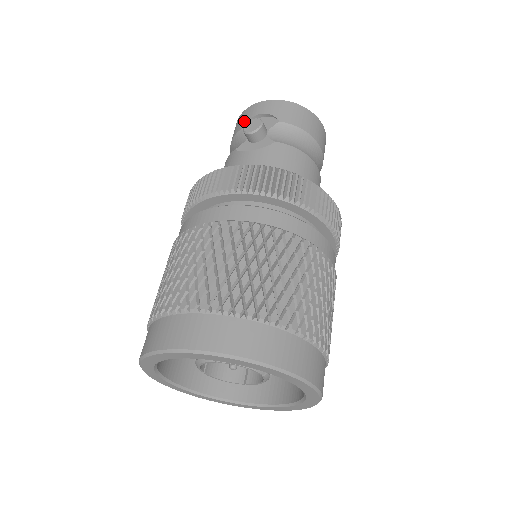
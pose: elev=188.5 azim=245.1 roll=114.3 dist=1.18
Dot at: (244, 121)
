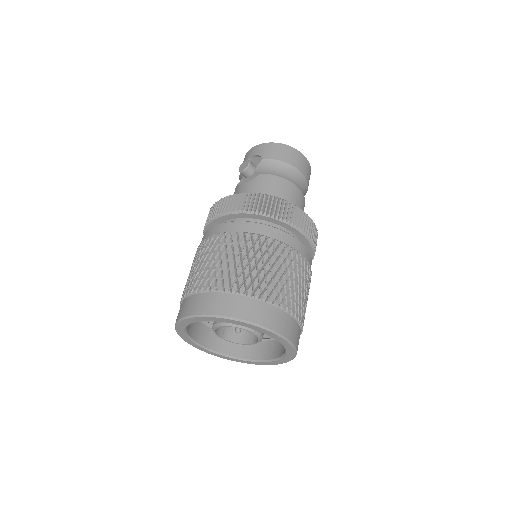
Dot at: occluded
